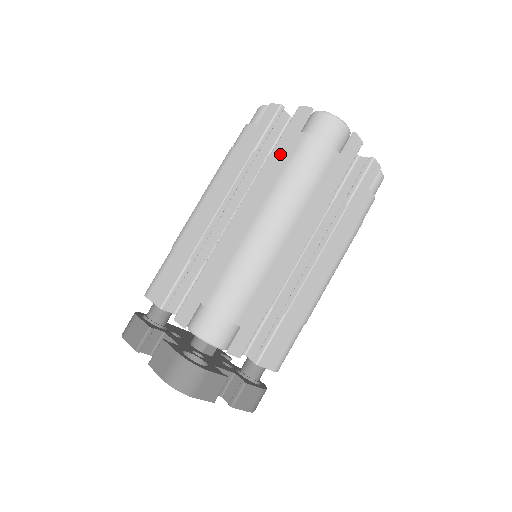
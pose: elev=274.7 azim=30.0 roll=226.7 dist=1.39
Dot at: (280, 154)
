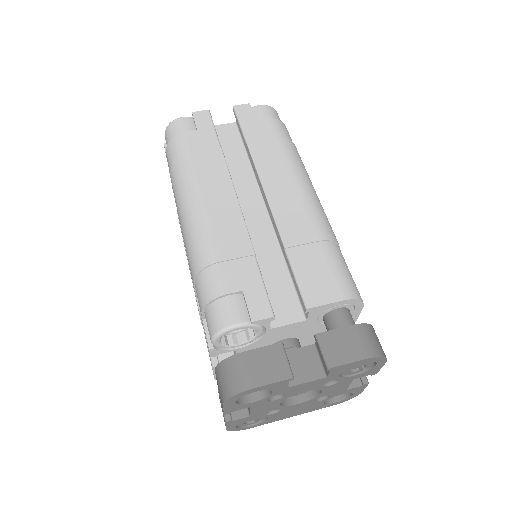
Dot at: occluded
